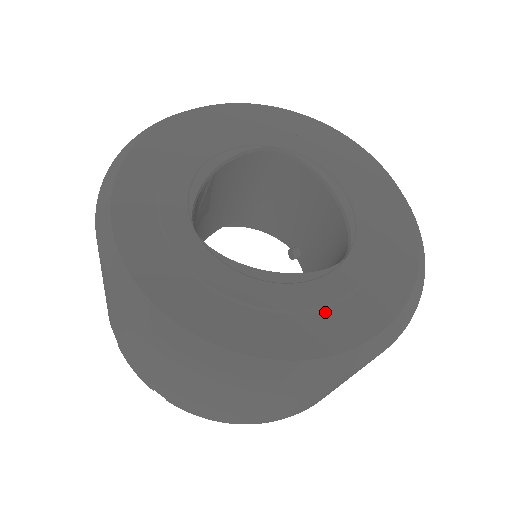
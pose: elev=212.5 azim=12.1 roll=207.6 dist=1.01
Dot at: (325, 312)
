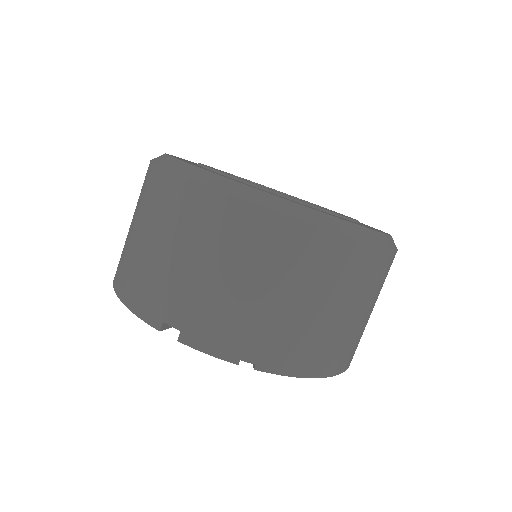
Dot at: occluded
